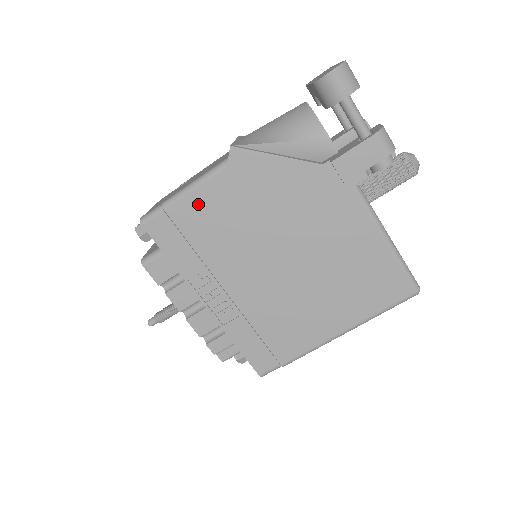
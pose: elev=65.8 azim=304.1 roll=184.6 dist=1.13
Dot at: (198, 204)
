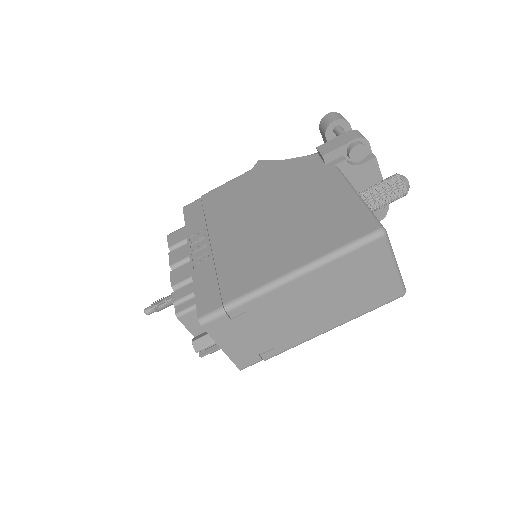
Dot at: (223, 191)
